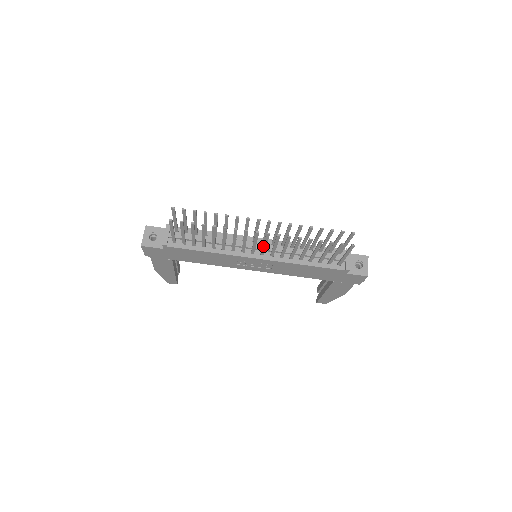
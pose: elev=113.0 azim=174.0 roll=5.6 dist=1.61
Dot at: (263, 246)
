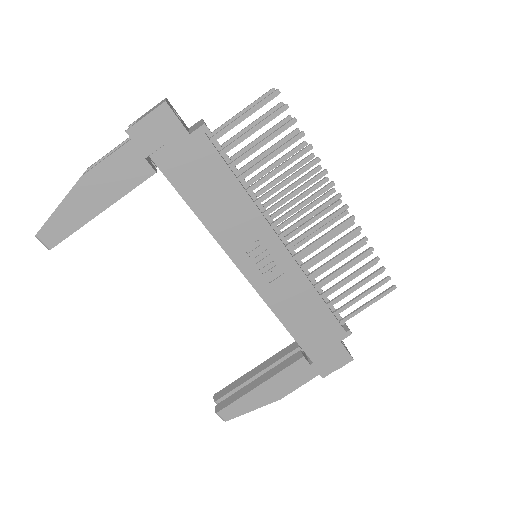
Dot at: (312, 228)
